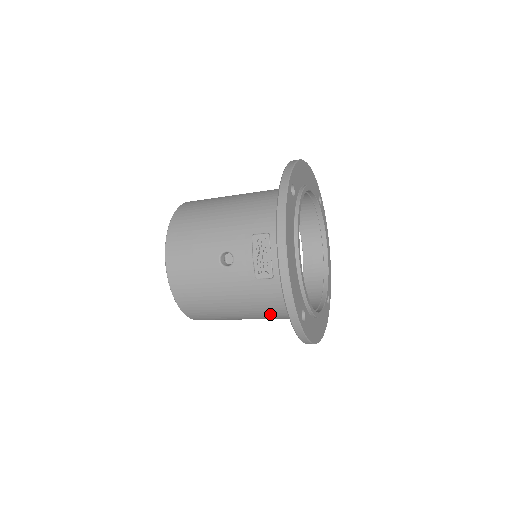
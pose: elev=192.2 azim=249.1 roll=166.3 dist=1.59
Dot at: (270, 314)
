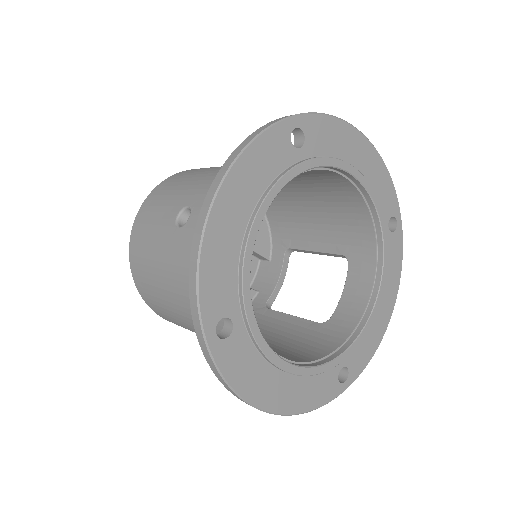
Dot at: occluded
